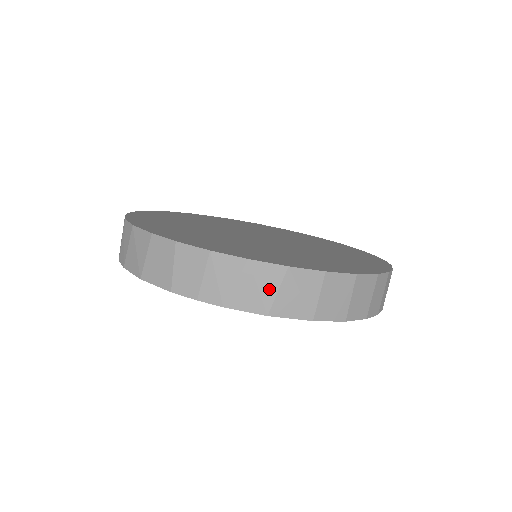
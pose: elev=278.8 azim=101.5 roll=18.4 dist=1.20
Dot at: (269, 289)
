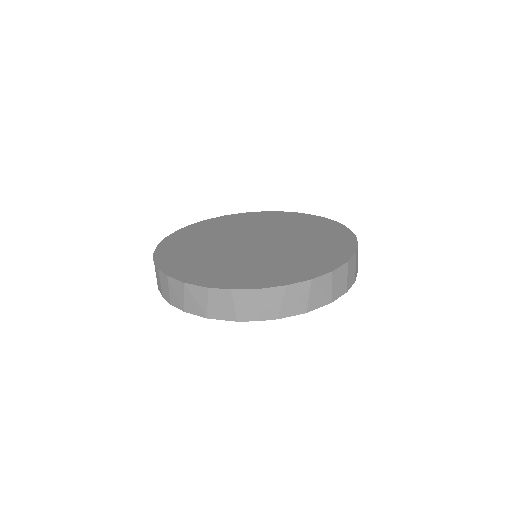
Dot at: (303, 297)
